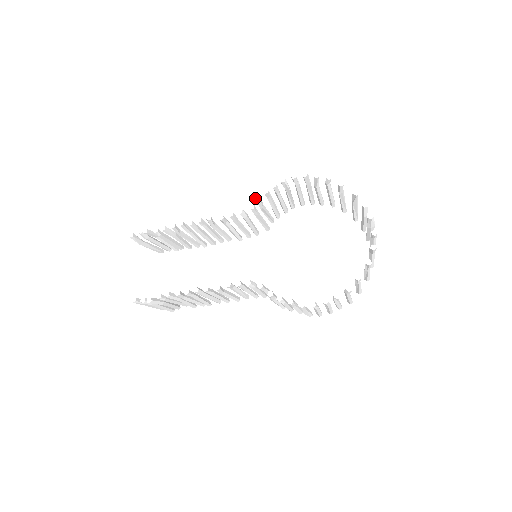
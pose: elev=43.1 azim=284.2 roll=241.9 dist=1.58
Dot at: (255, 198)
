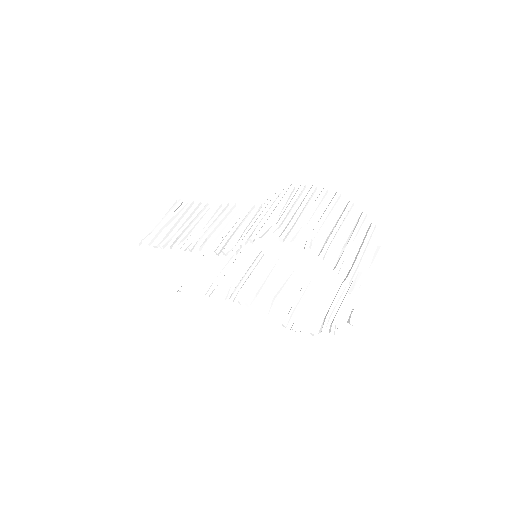
Dot at: (235, 247)
